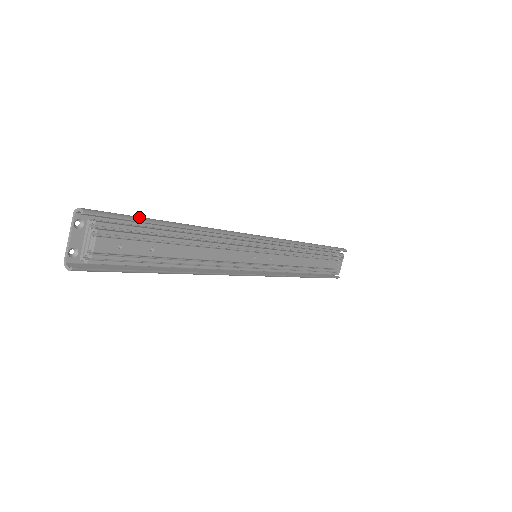
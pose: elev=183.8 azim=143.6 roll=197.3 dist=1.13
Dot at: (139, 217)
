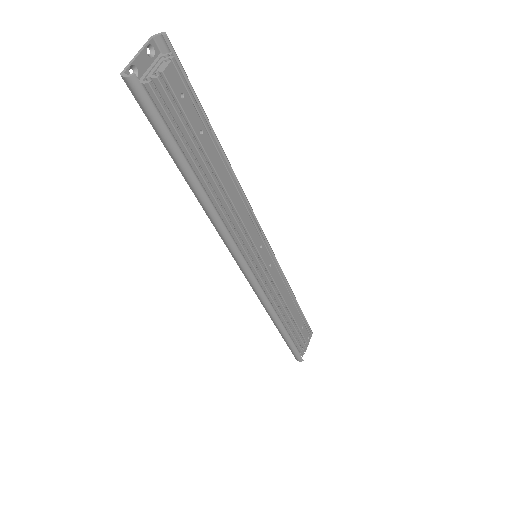
Dot at: (197, 98)
